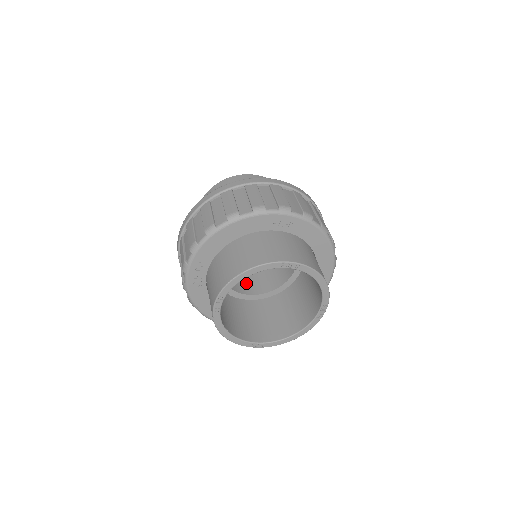
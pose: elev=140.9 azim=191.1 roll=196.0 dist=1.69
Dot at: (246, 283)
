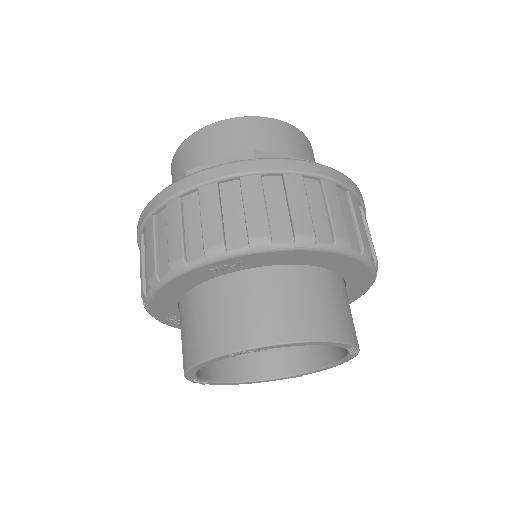
Dot at: occluded
